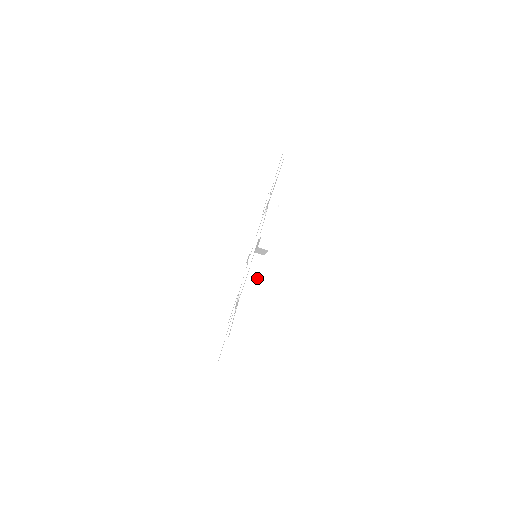
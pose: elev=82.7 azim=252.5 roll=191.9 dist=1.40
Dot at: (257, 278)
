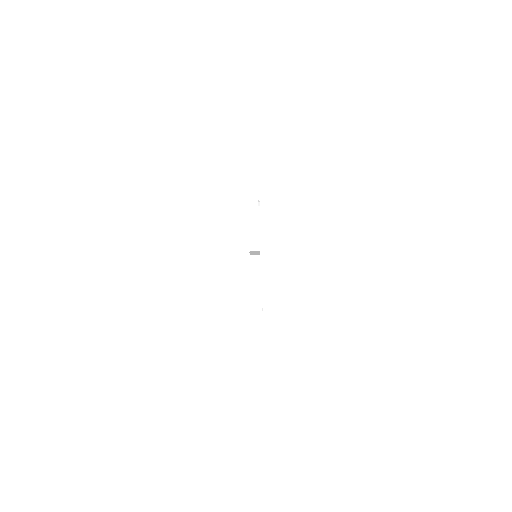
Dot at: (261, 277)
